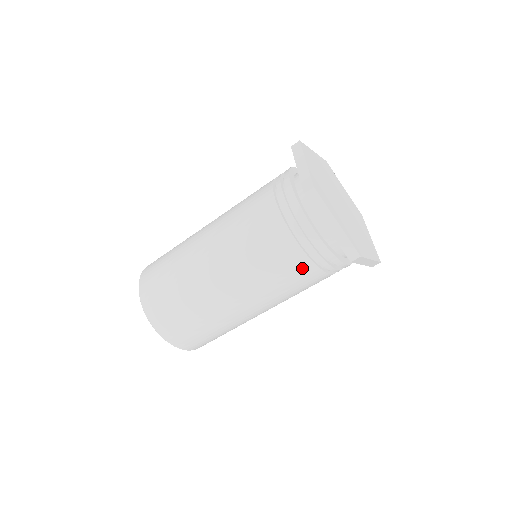
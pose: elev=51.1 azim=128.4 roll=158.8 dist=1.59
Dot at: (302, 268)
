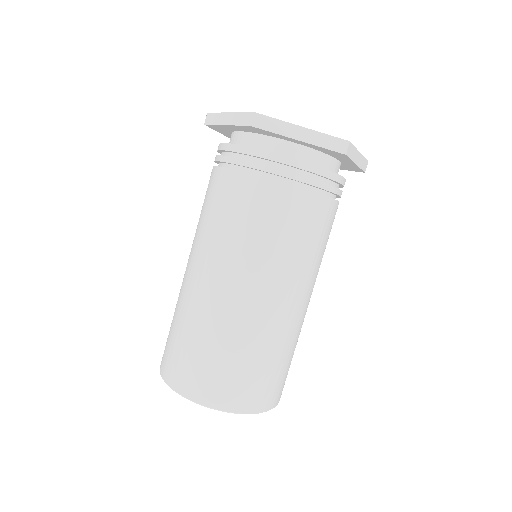
Dot at: (308, 207)
